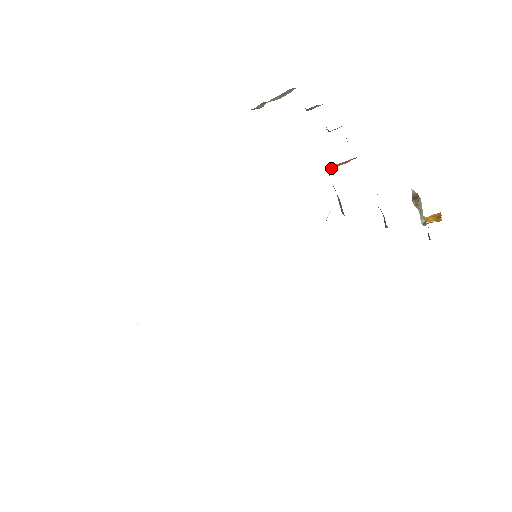
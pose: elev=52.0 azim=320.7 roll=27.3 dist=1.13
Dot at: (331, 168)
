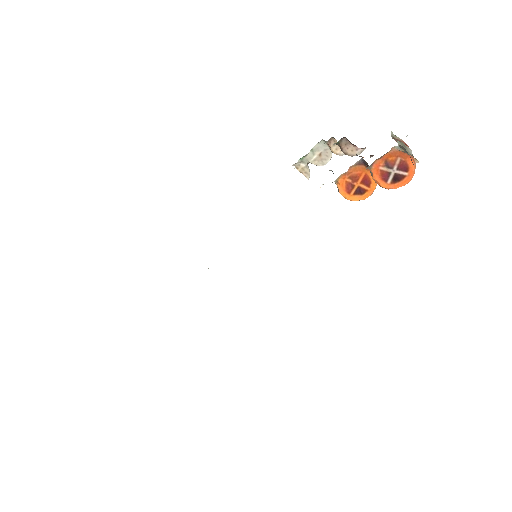
Dot at: occluded
